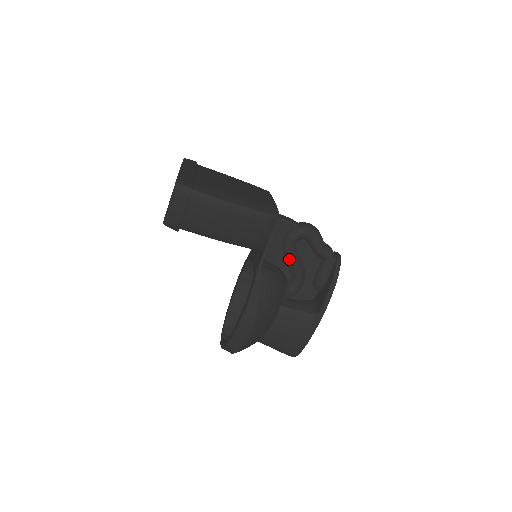
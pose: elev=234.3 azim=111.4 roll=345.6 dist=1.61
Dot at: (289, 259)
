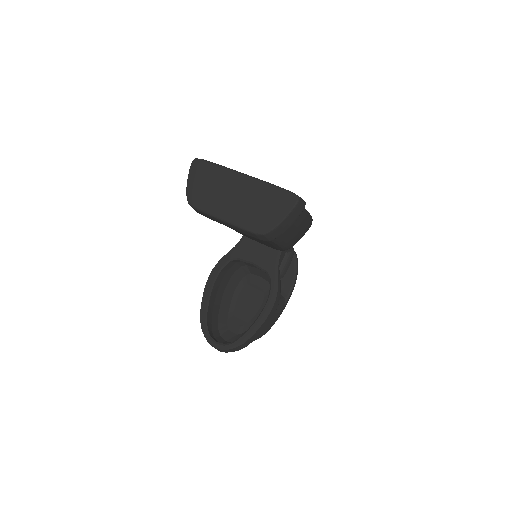
Dot at: occluded
